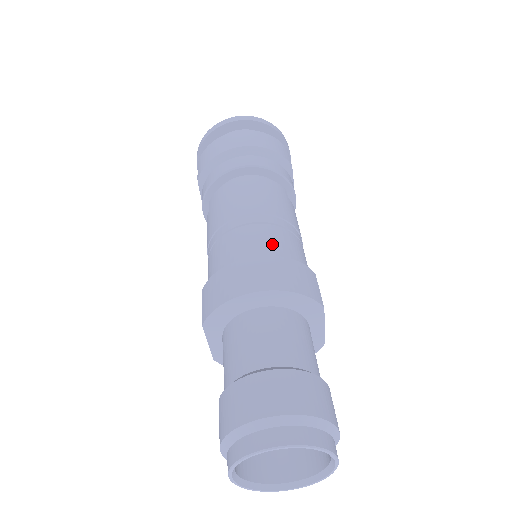
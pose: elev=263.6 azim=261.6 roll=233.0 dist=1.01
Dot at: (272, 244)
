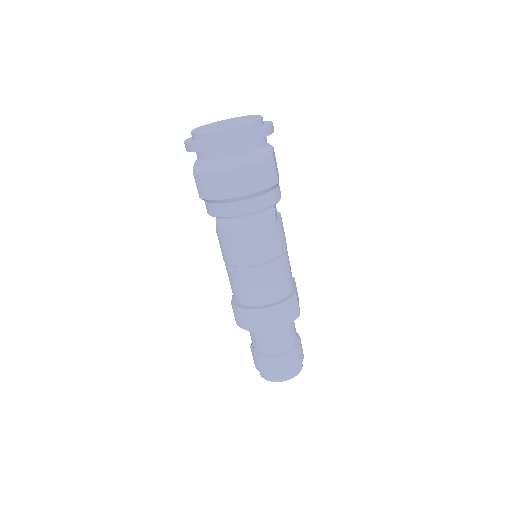
Dot at: (271, 289)
